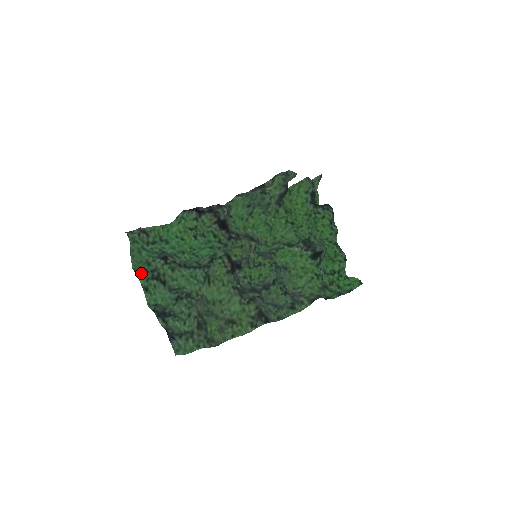
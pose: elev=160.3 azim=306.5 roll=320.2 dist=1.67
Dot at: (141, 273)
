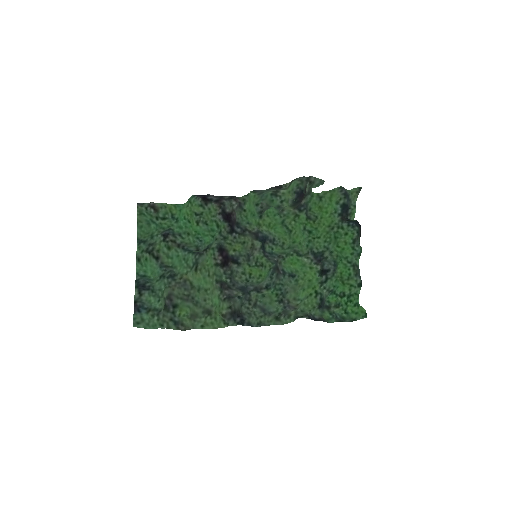
Dot at: (141, 244)
